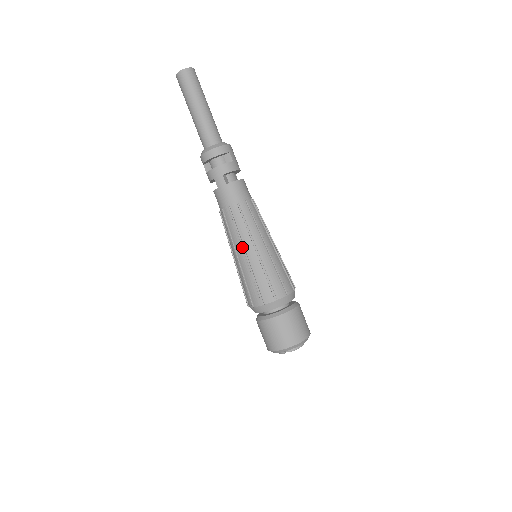
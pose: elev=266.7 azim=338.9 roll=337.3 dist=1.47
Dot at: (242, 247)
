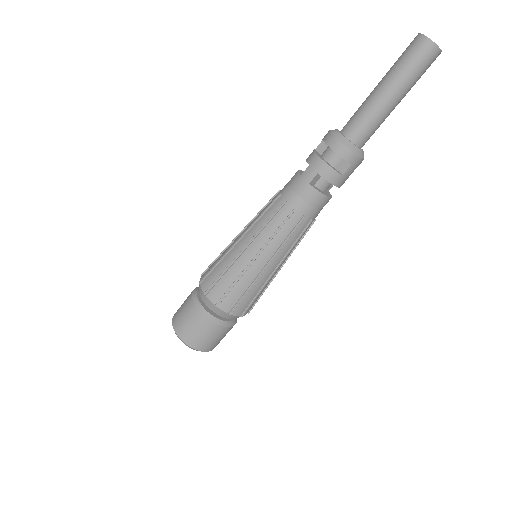
Dot at: (250, 241)
